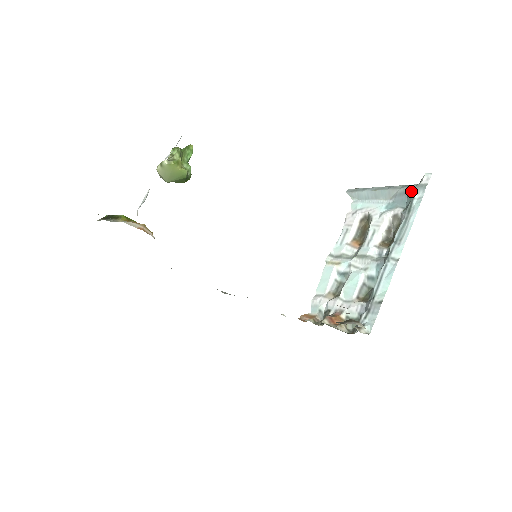
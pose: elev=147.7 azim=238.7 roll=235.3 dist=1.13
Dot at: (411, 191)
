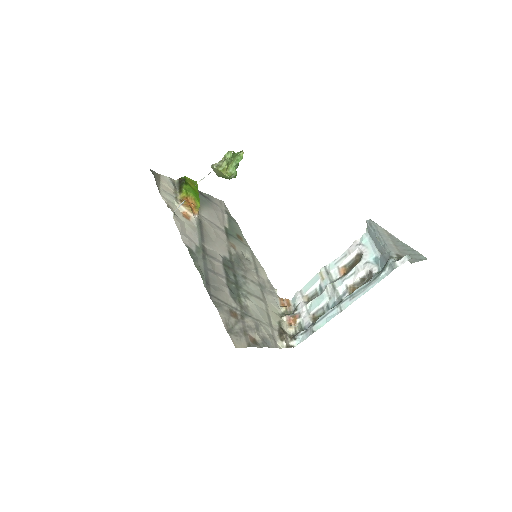
Dot at: (387, 263)
